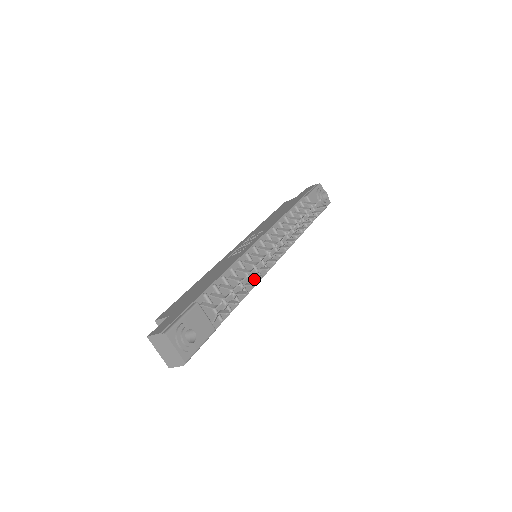
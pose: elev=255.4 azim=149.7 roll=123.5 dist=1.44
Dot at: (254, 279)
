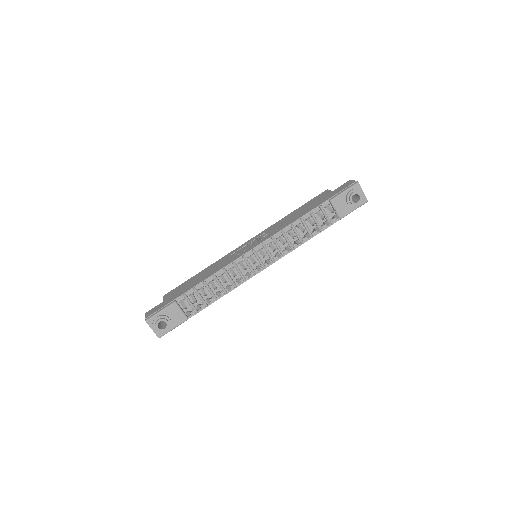
Dot at: occluded
